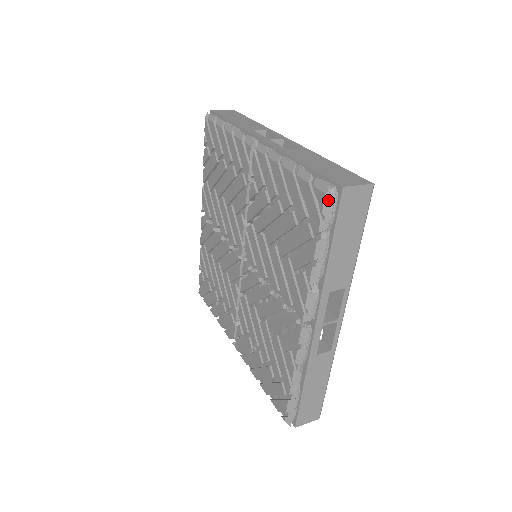
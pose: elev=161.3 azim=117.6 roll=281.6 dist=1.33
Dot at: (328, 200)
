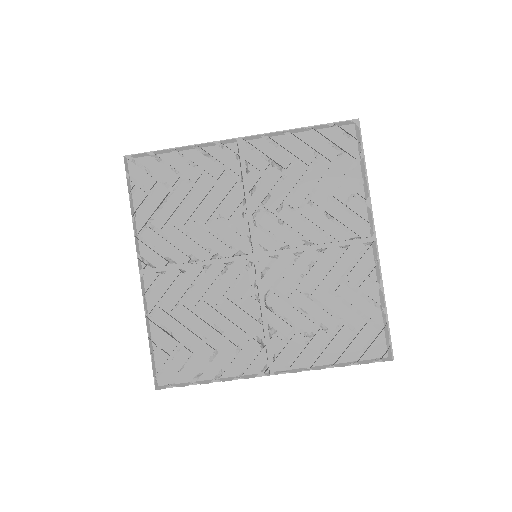
Dot at: (357, 128)
